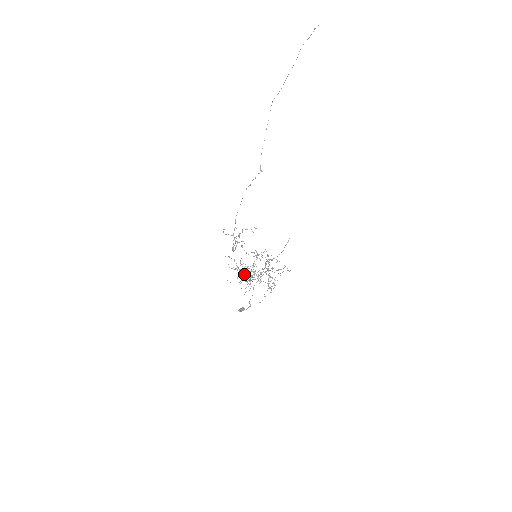
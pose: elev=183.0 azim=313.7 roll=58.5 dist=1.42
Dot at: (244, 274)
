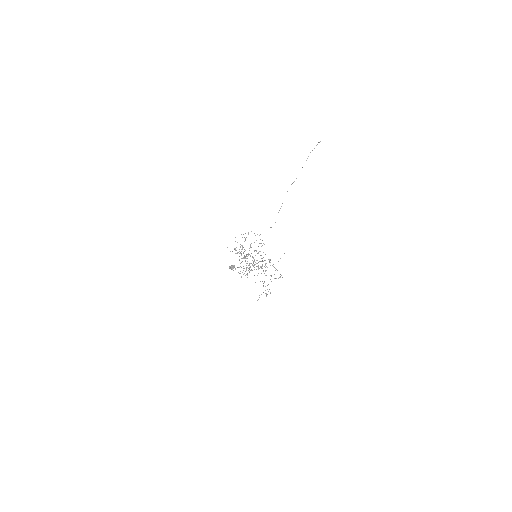
Dot at: (244, 268)
